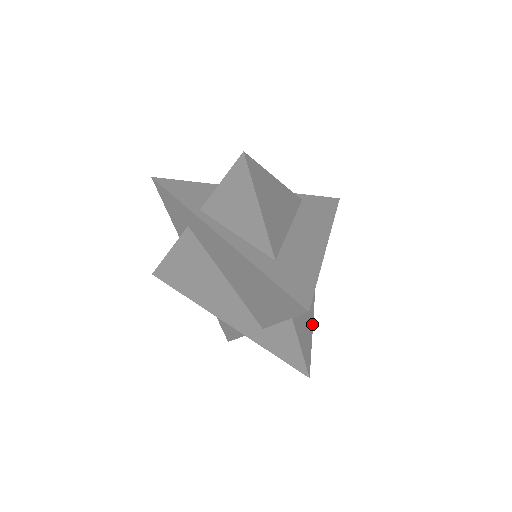
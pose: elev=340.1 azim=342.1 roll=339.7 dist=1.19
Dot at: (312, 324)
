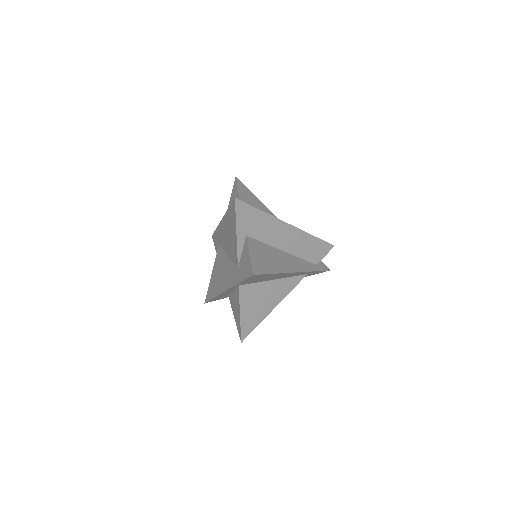
Dot at: (277, 272)
